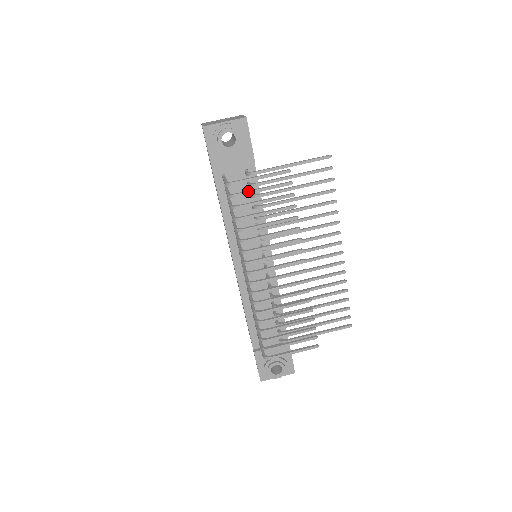
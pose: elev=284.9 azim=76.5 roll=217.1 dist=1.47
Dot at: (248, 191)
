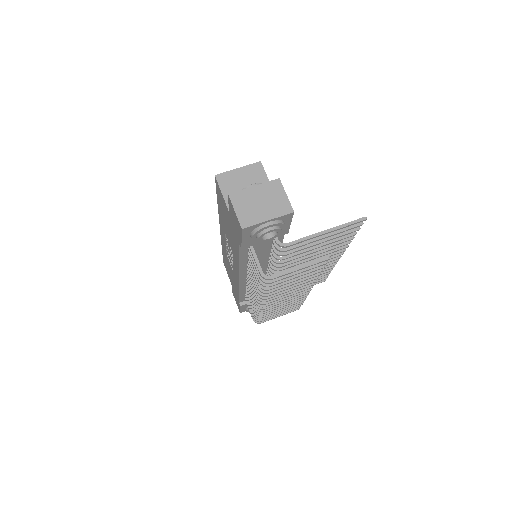
Dot at: (283, 278)
